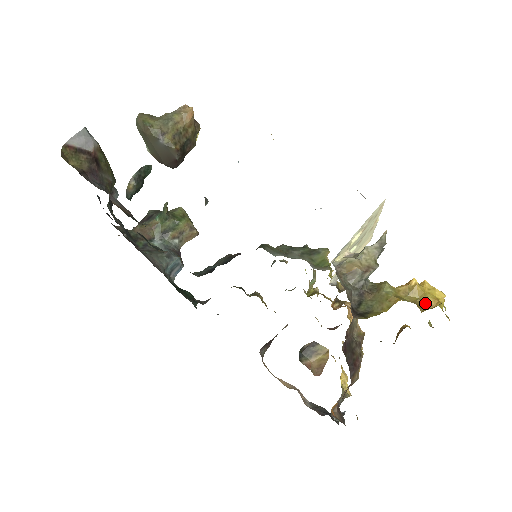
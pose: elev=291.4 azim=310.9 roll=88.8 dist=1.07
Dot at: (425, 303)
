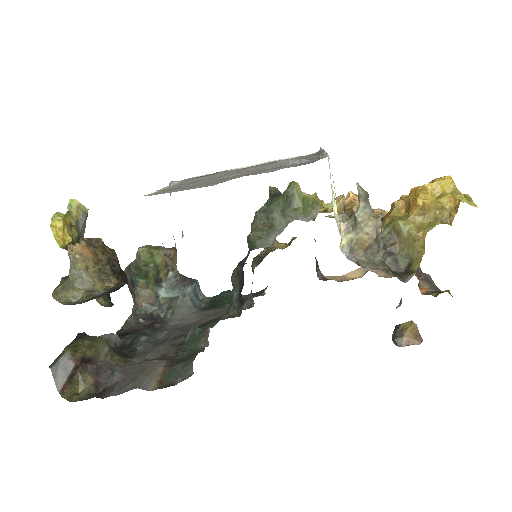
Dot at: (445, 210)
